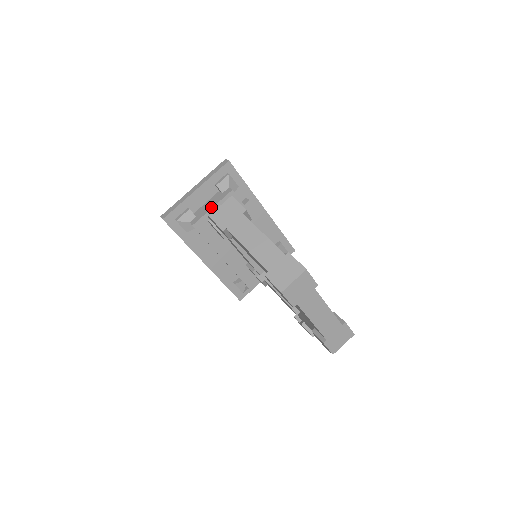
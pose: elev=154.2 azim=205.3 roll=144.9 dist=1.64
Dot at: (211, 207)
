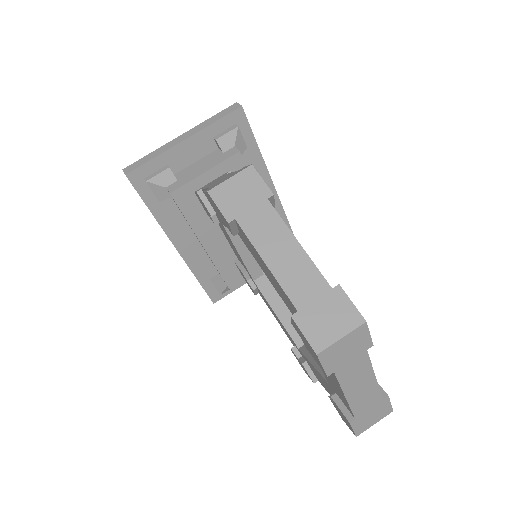
Dot at: (203, 171)
